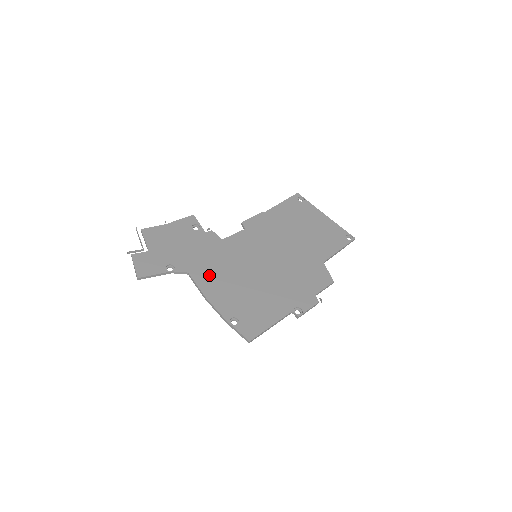
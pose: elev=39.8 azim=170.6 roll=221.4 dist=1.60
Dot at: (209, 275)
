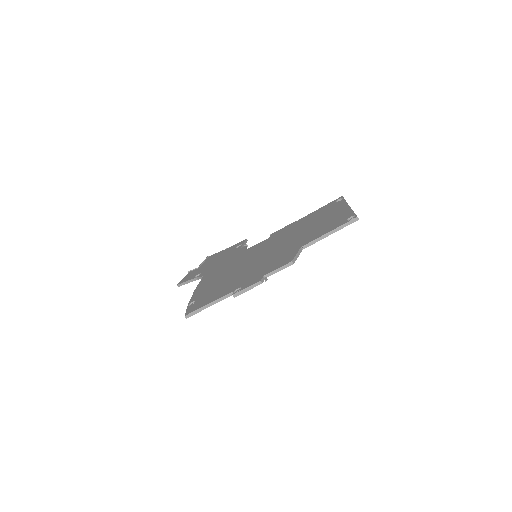
Dot at: (212, 275)
